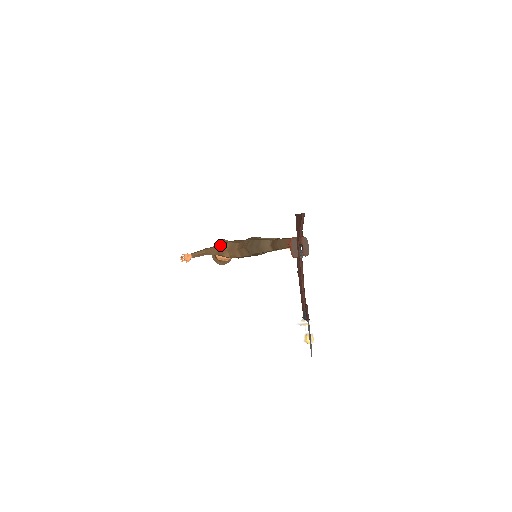
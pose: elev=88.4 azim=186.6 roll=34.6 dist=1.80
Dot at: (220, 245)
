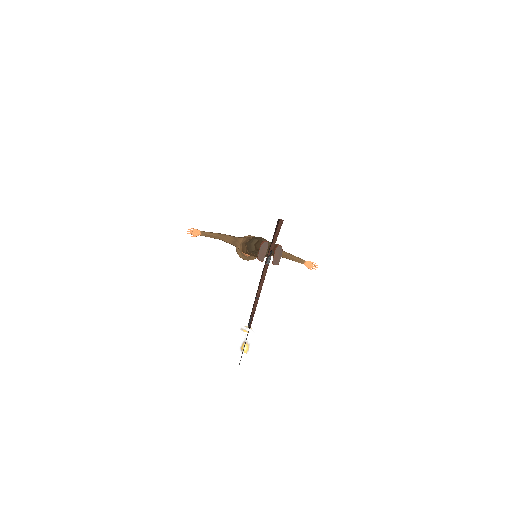
Dot at: (239, 237)
